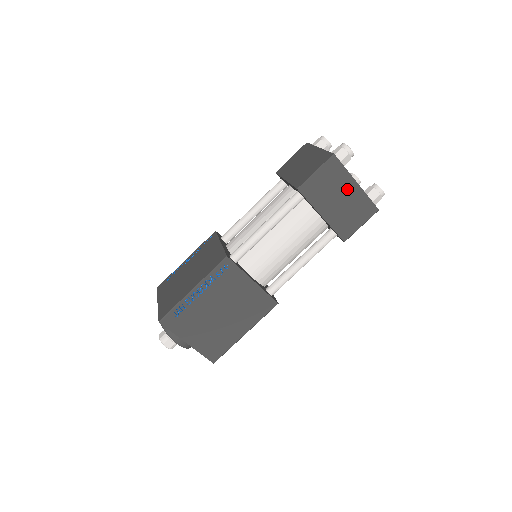
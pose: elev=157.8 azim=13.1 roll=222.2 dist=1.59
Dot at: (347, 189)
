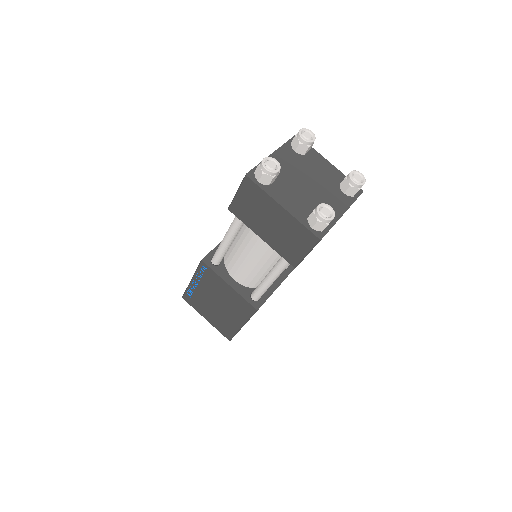
Dot at: (274, 212)
